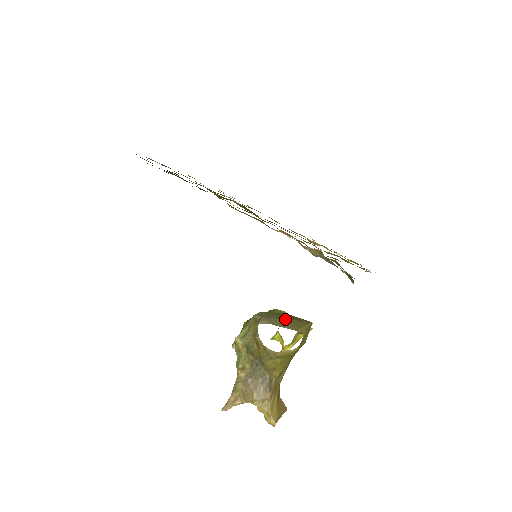
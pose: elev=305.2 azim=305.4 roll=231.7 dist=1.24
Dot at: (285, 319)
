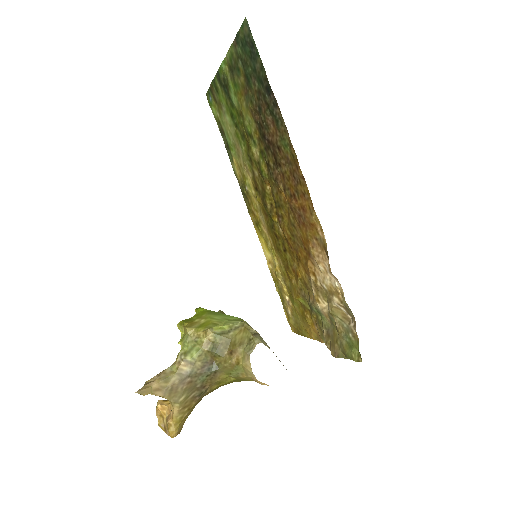
Dot at: occluded
